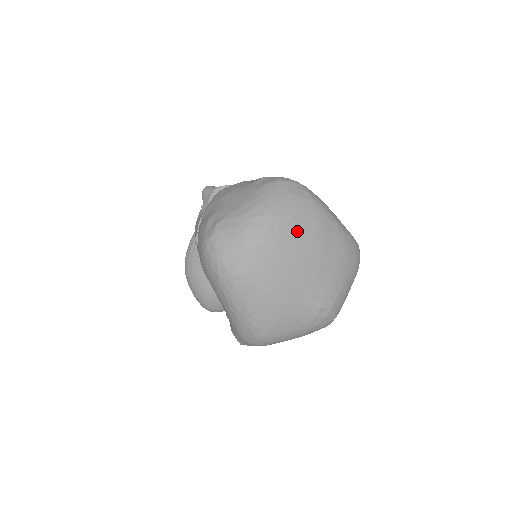
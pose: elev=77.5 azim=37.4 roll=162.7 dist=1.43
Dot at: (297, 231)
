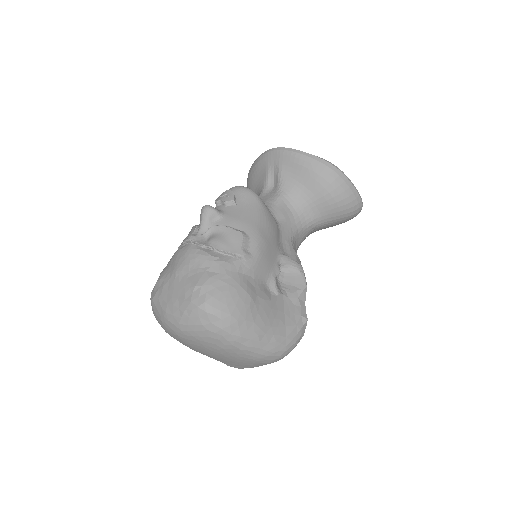
Dot at: (200, 345)
